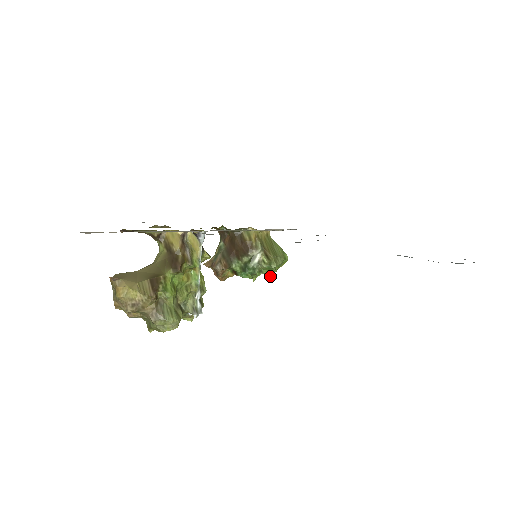
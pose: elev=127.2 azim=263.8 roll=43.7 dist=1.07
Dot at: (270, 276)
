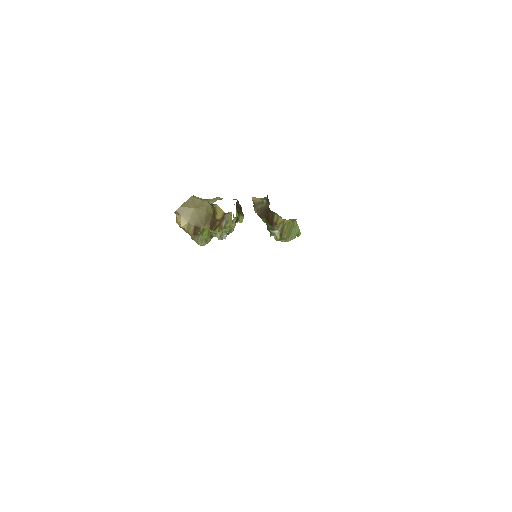
Dot at: occluded
